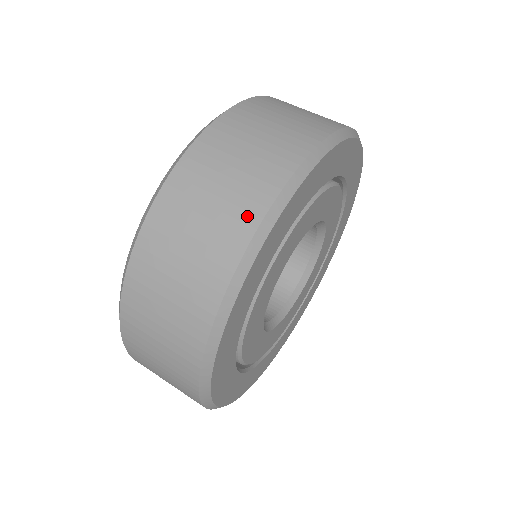
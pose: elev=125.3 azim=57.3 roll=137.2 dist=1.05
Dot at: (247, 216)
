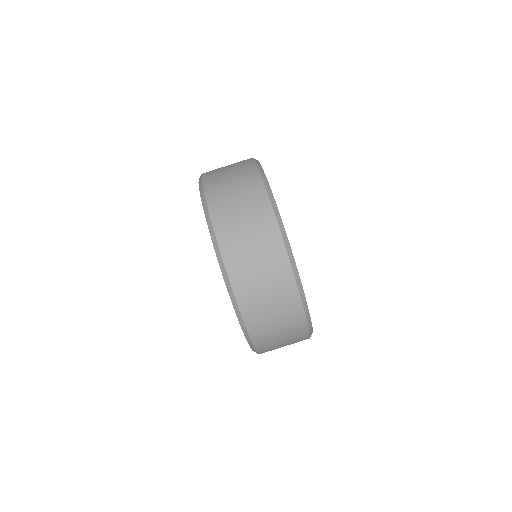
Dot at: occluded
